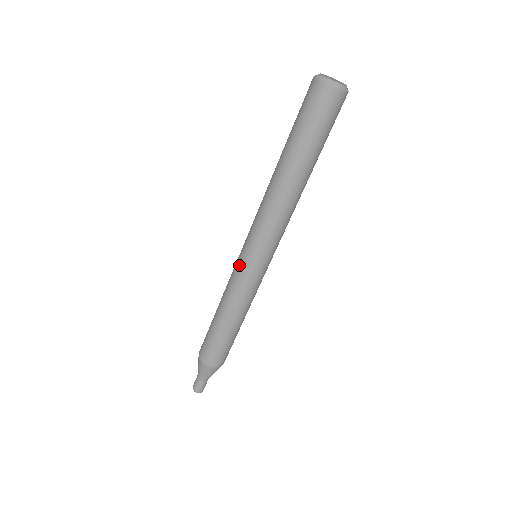
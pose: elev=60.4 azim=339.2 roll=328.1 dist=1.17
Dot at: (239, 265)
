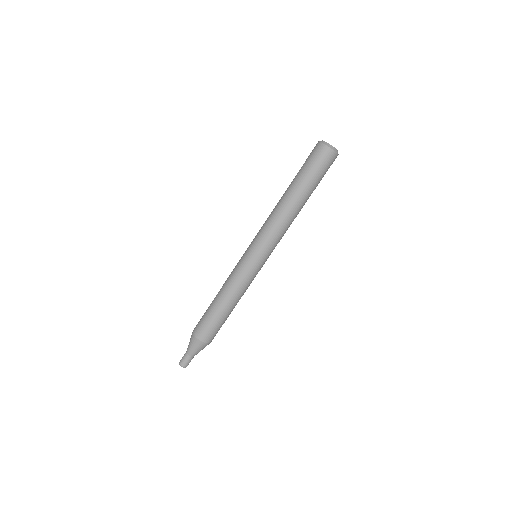
Dot at: (242, 257)
